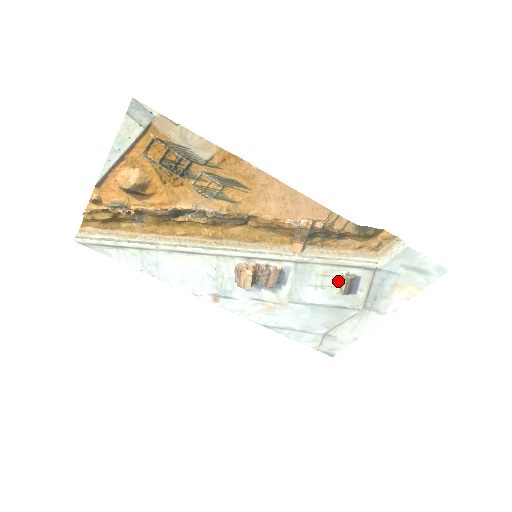
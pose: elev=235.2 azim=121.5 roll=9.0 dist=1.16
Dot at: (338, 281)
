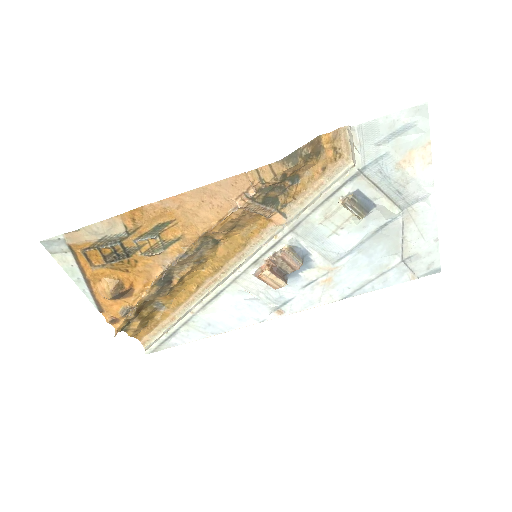
Dot at: (345, 211)
